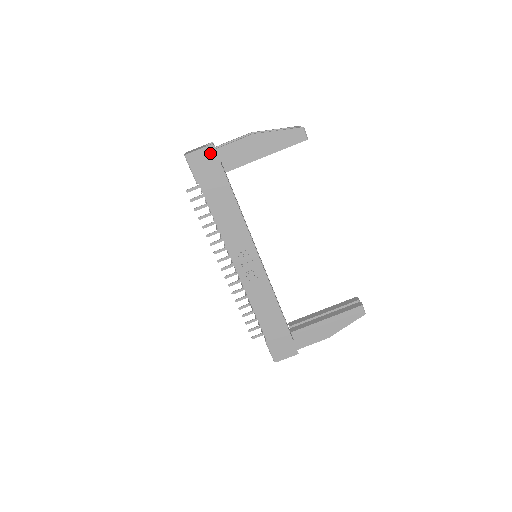
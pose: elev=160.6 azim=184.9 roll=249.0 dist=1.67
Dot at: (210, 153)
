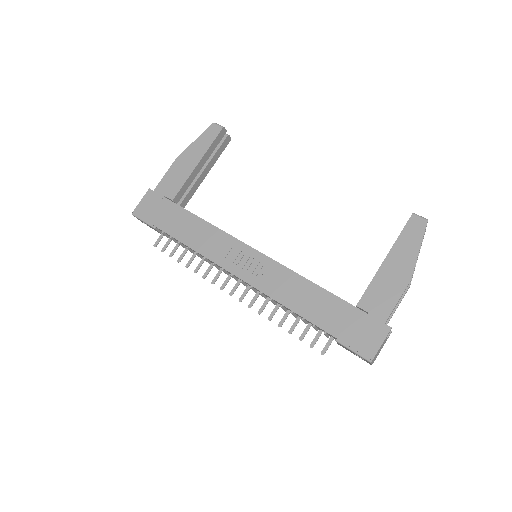
Dot at: (151, 197)
